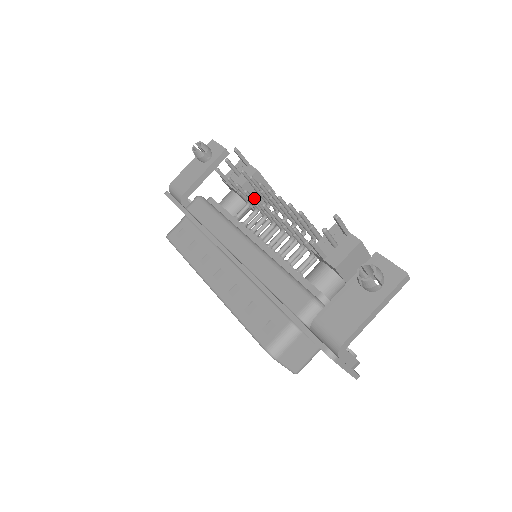
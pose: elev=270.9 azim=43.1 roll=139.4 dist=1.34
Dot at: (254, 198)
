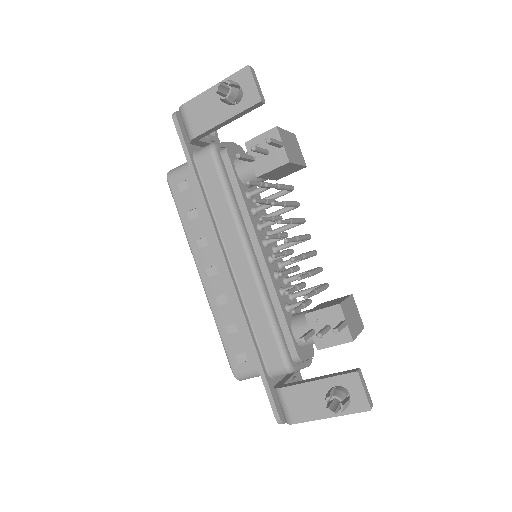
Dot at: (267, 239)
